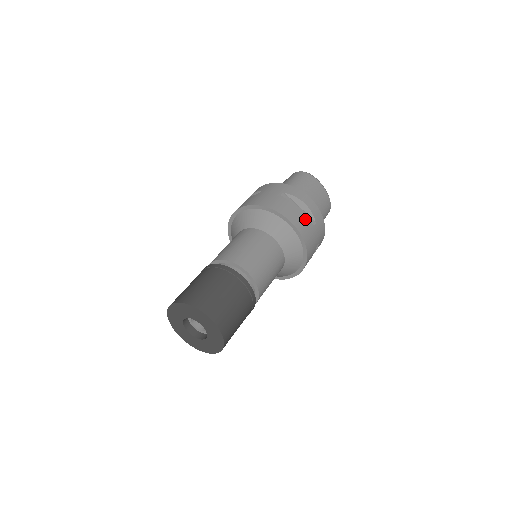
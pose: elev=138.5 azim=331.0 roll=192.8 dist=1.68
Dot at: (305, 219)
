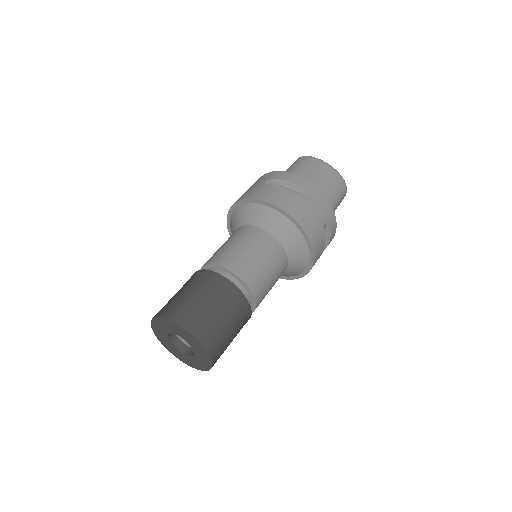
Dot at: (294, 198)
